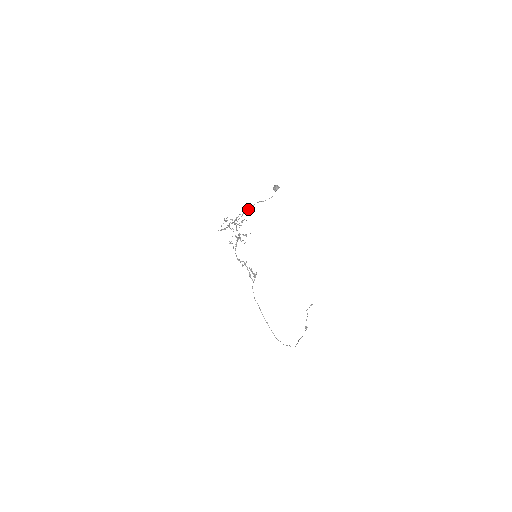
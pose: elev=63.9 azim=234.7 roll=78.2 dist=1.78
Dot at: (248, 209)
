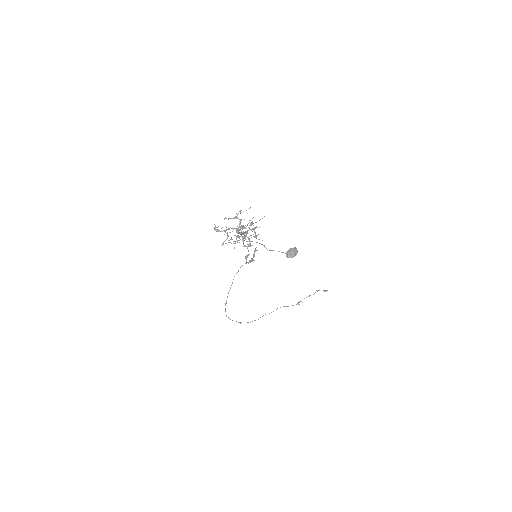
Dot at: (248, 241)
